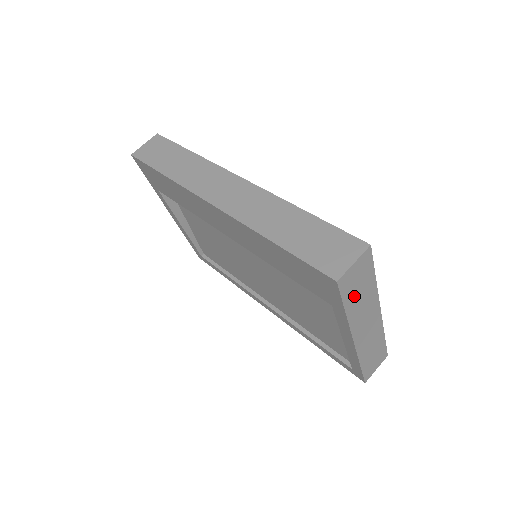
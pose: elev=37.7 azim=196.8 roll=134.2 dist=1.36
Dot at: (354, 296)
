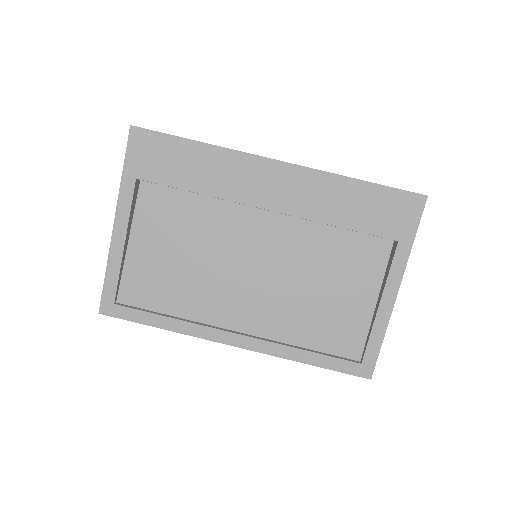
Dot at: occluded
